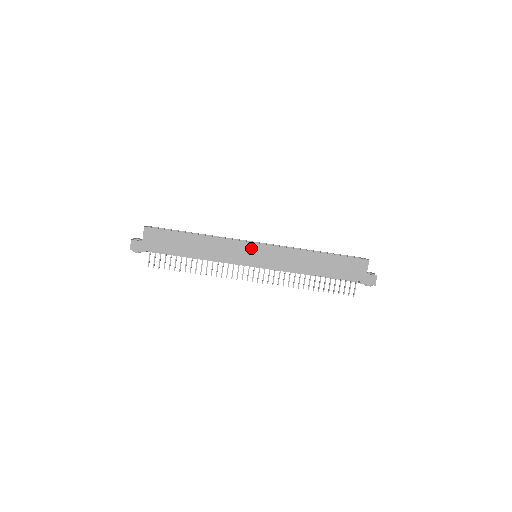
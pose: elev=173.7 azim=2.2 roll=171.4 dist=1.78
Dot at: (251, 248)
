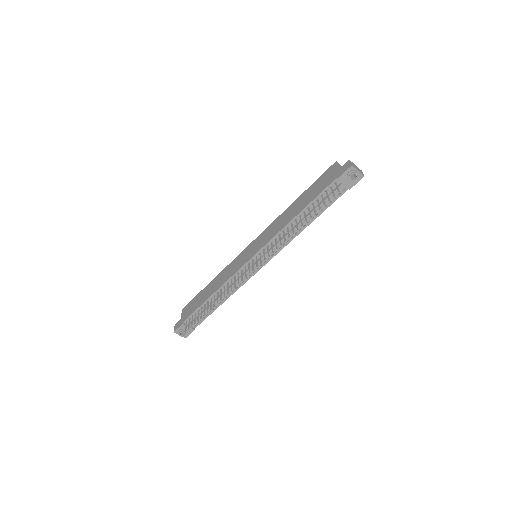
Dot at: (246, 252)
